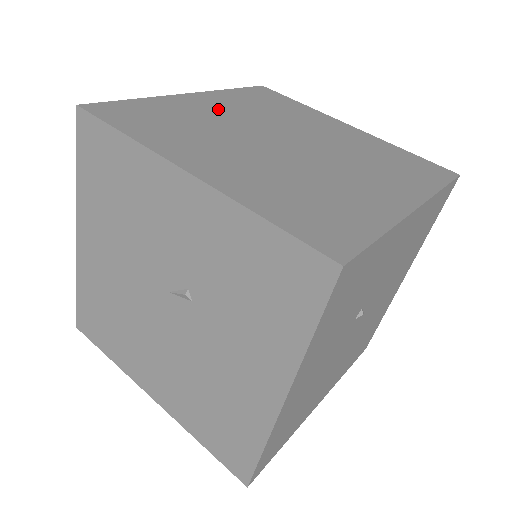
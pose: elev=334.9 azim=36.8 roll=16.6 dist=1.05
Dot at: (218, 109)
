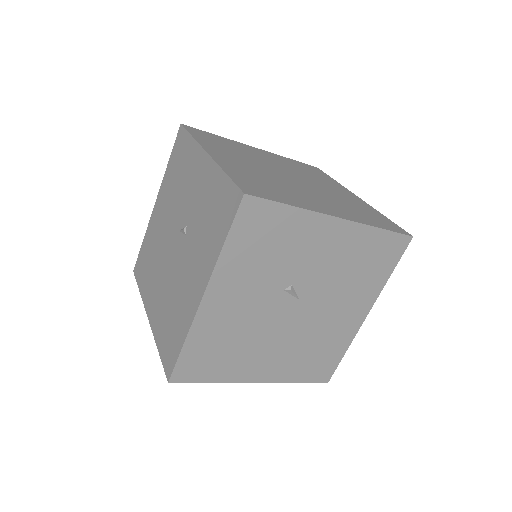
Dot at: (265, 156)
